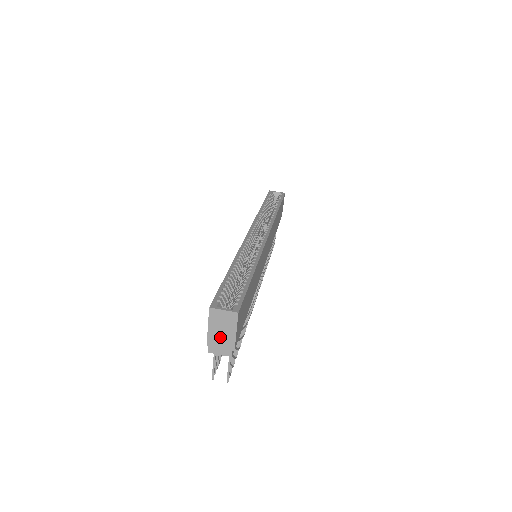
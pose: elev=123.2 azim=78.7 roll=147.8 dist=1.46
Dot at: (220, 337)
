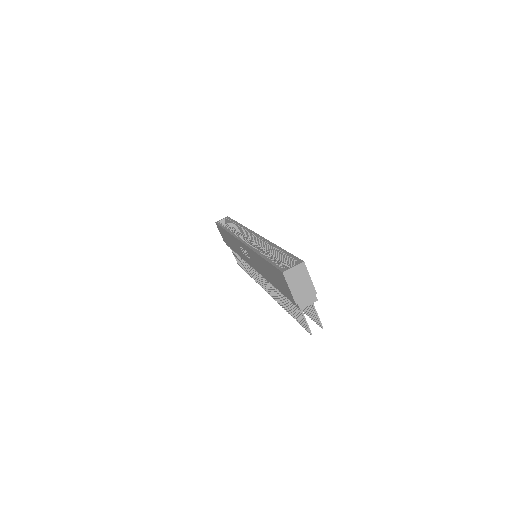
Dot at: (302, 291)
